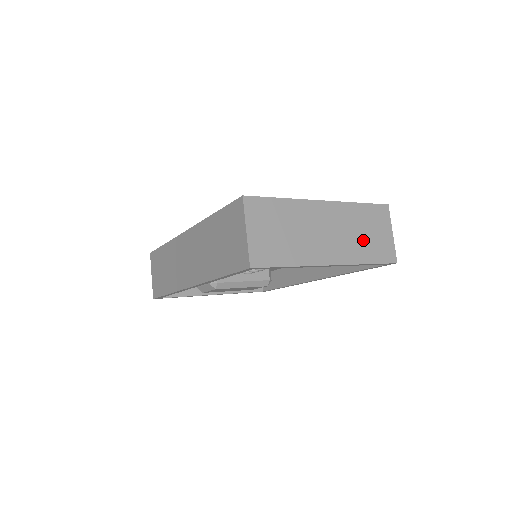
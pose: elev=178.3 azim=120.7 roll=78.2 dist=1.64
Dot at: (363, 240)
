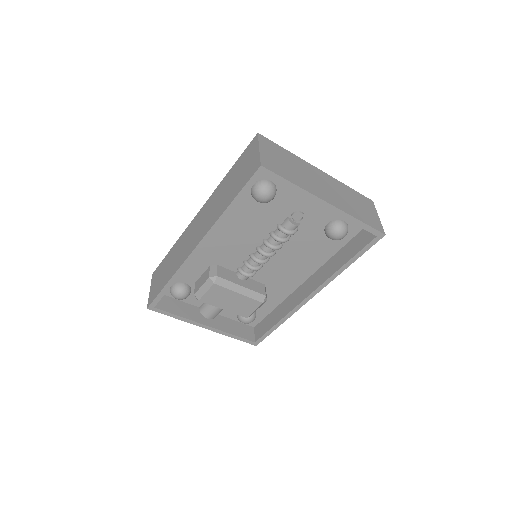
Dot at: (354, 206)
